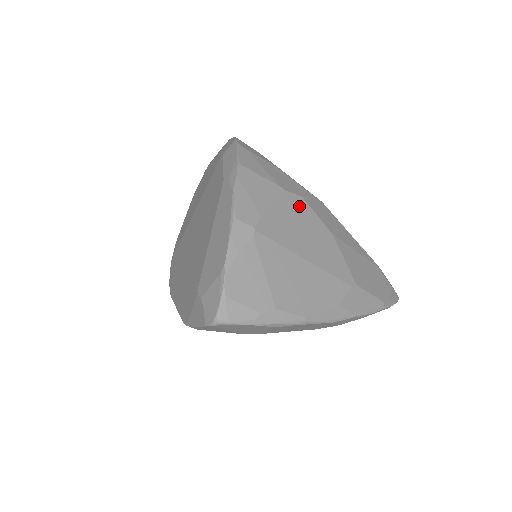
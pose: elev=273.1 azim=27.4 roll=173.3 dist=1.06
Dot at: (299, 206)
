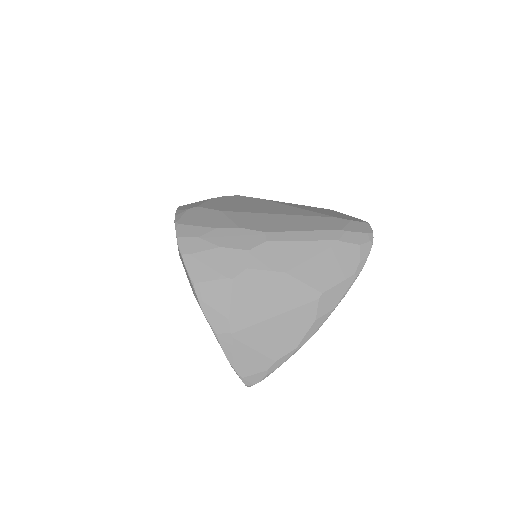
Dot at: (249, 279)
